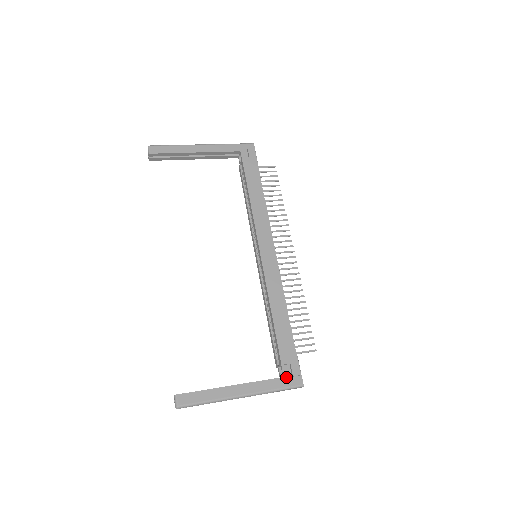
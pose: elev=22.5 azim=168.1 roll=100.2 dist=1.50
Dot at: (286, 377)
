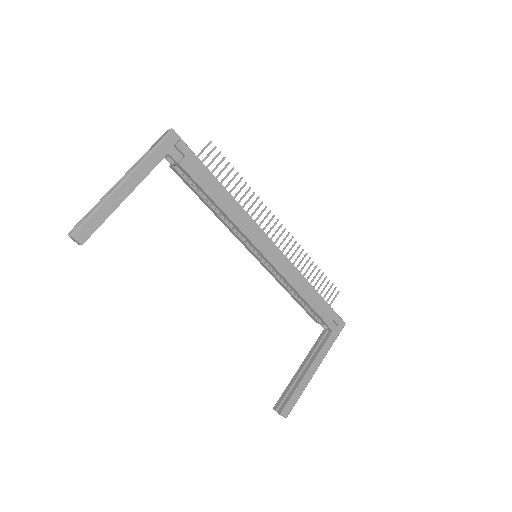
Dot at: (334, 330)
